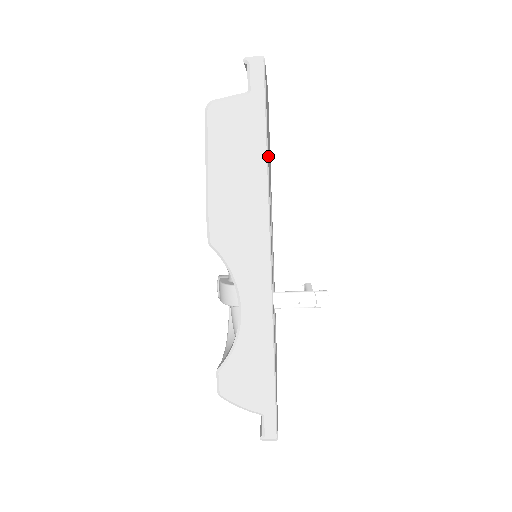
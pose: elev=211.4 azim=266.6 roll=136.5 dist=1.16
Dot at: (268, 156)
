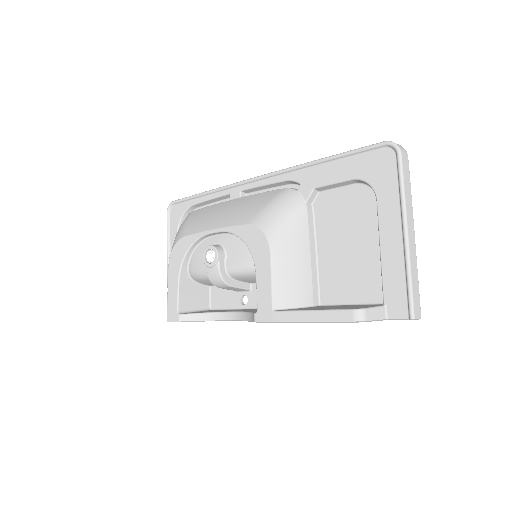
Dot at: (344, 298)
